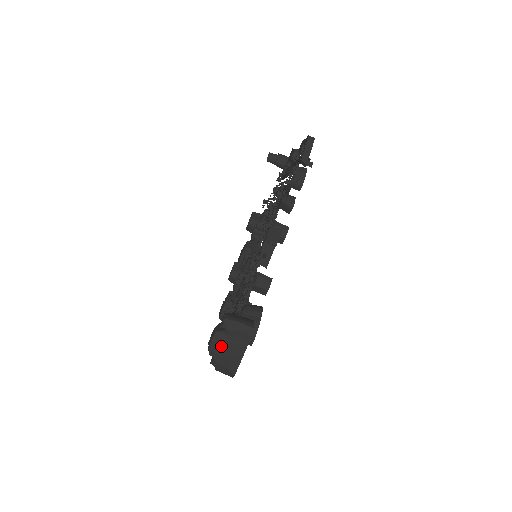
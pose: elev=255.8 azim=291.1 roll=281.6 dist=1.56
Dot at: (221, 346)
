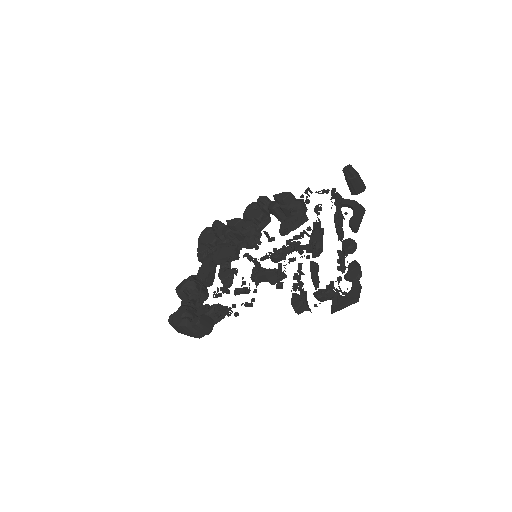
Dot at: (182, 330)
